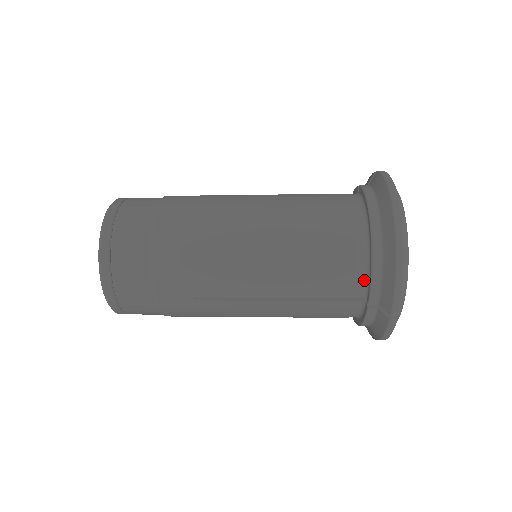
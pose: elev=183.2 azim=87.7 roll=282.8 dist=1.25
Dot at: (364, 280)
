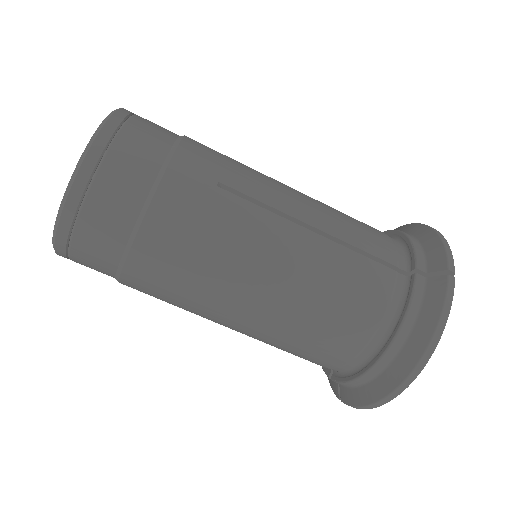
Dot at: (402, 253)
